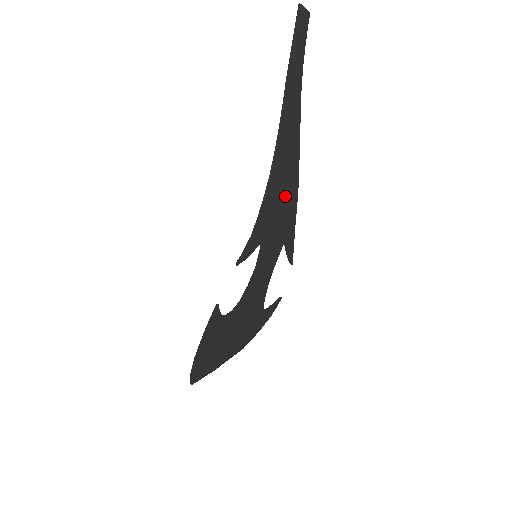
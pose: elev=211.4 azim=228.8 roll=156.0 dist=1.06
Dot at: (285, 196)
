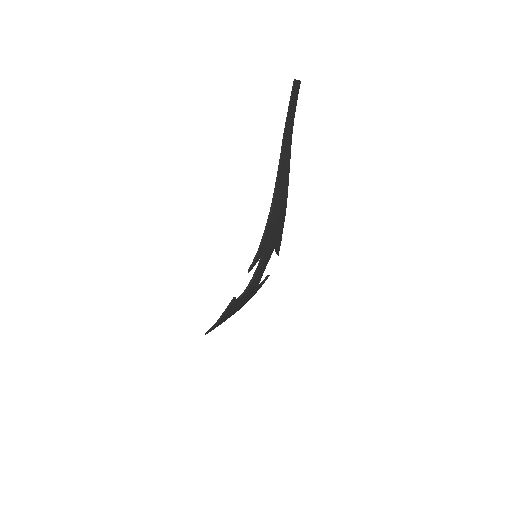
Dot at: (279, 218)
